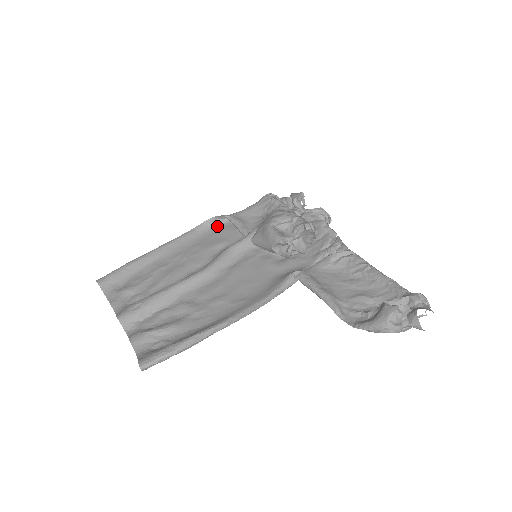
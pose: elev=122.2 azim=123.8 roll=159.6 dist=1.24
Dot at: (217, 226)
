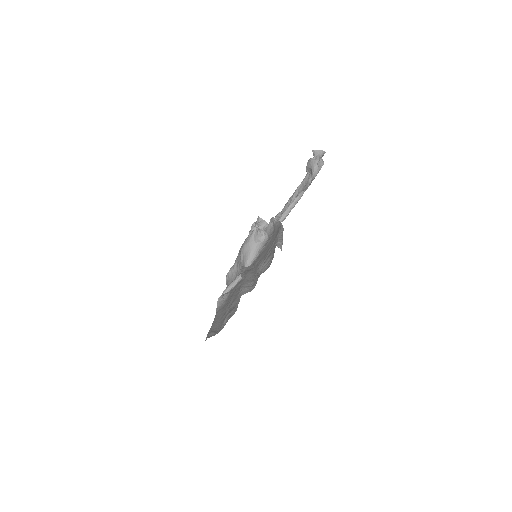
Dot at: (225, 302)
